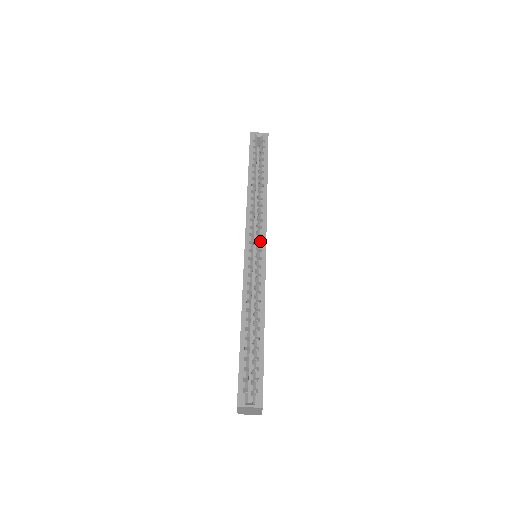
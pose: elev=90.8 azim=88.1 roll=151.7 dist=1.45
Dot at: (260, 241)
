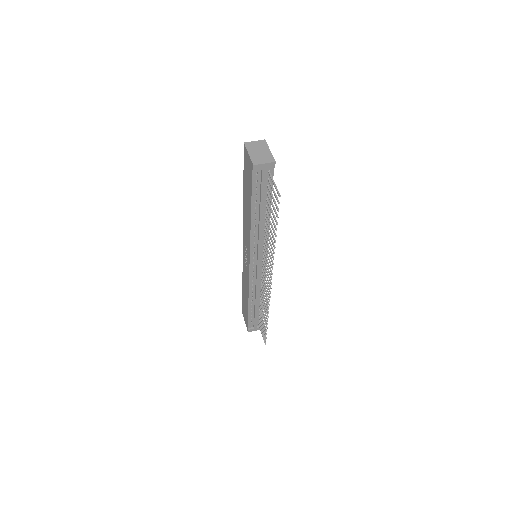
Dot at: occluded
